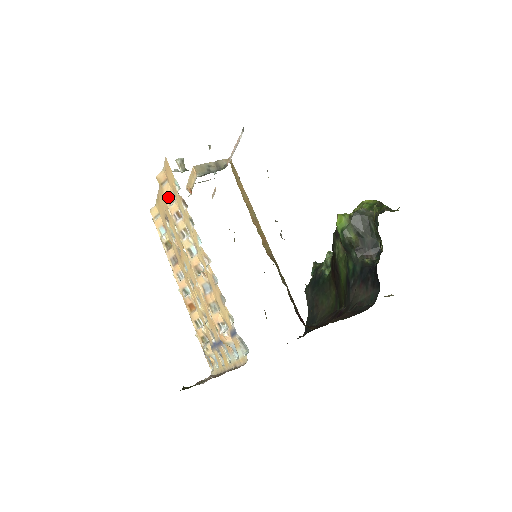
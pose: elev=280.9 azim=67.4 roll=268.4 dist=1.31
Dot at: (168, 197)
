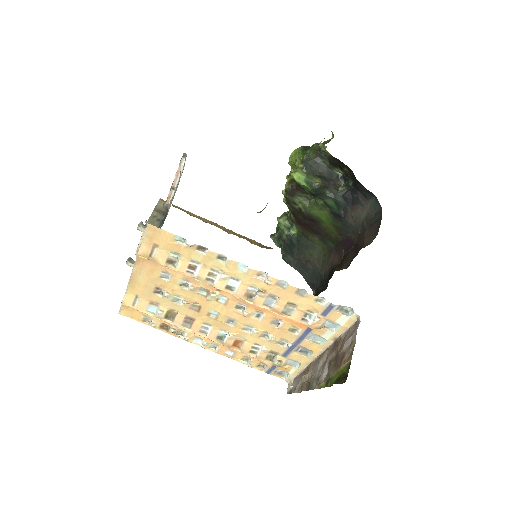
Dot at: (167, 262)
